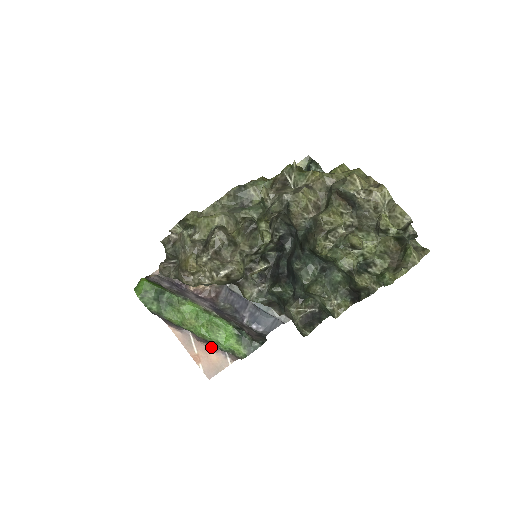
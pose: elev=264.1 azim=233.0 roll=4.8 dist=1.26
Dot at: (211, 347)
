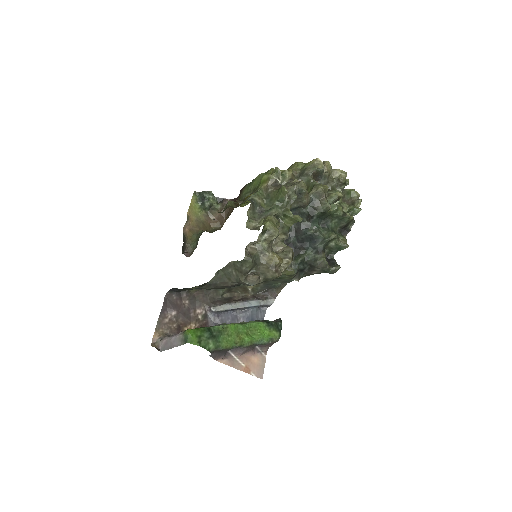
Dot at: (250, 353)
